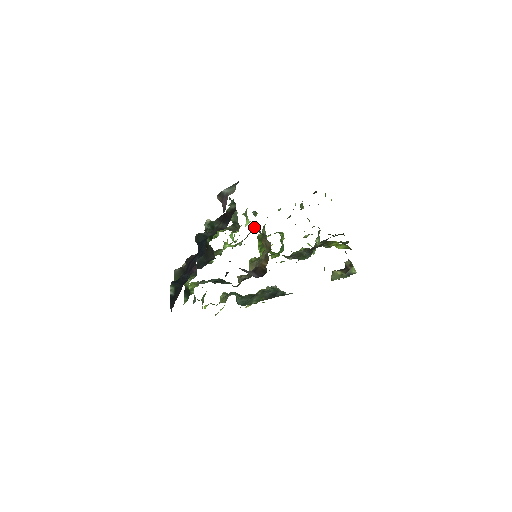
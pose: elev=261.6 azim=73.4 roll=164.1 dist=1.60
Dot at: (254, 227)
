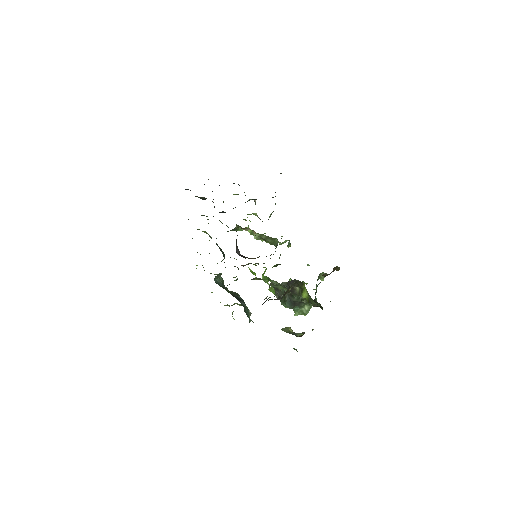
Dot at: (277, 243)
